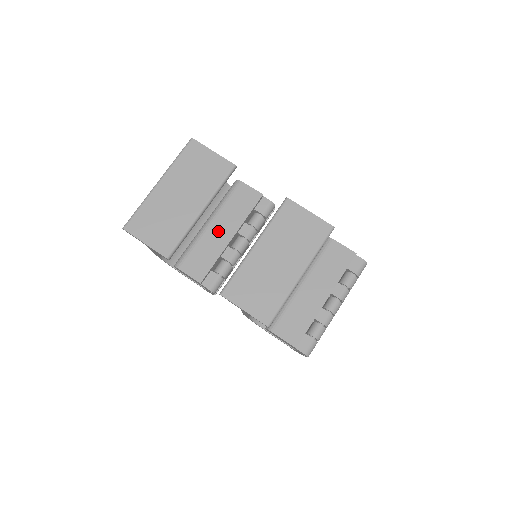
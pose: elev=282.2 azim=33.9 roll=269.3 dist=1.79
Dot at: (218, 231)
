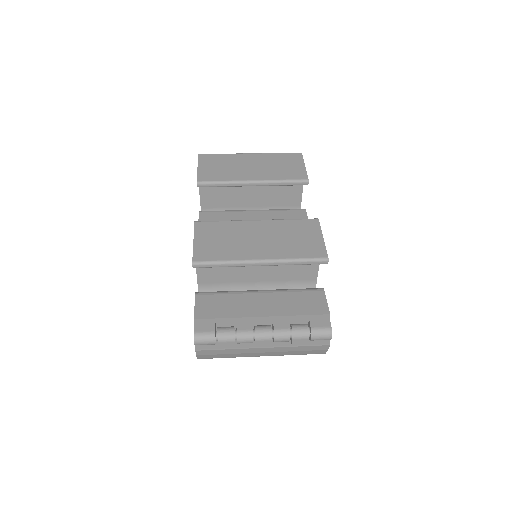
Dot at: (252, 217)
